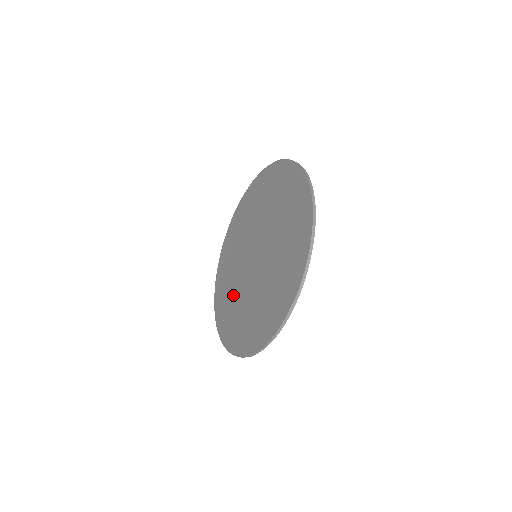
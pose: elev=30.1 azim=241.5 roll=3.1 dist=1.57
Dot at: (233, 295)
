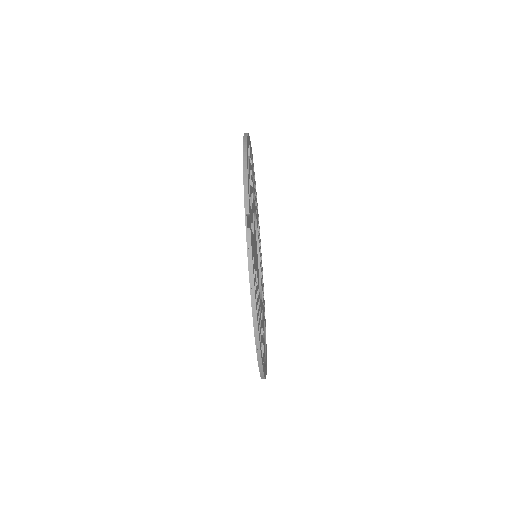
Dot at: occluded
